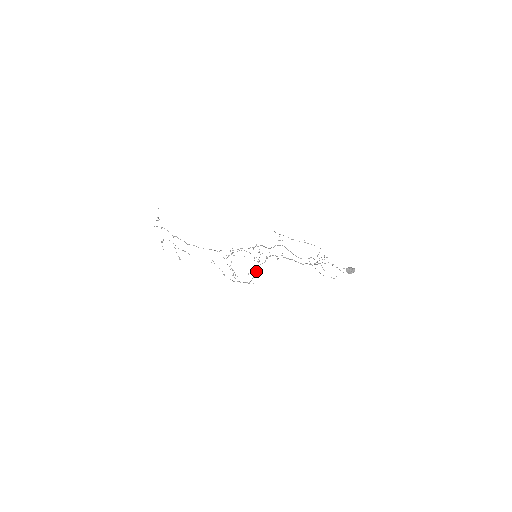
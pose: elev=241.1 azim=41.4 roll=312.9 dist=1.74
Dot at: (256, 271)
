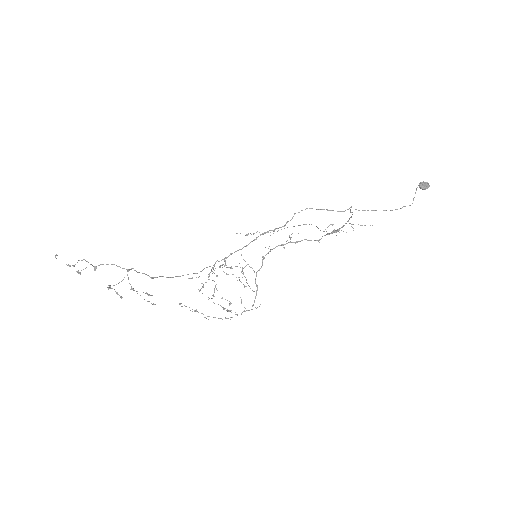
Dot at: occluded
